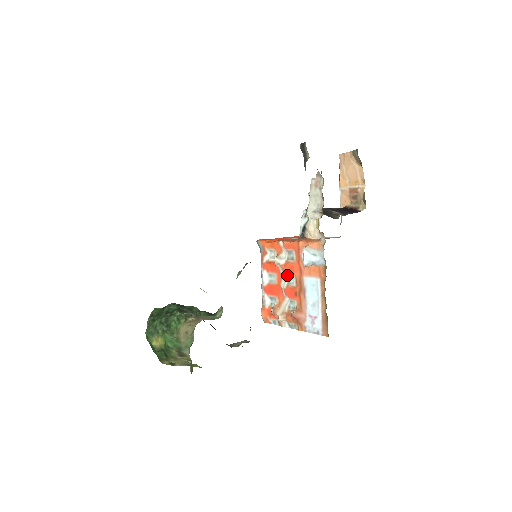
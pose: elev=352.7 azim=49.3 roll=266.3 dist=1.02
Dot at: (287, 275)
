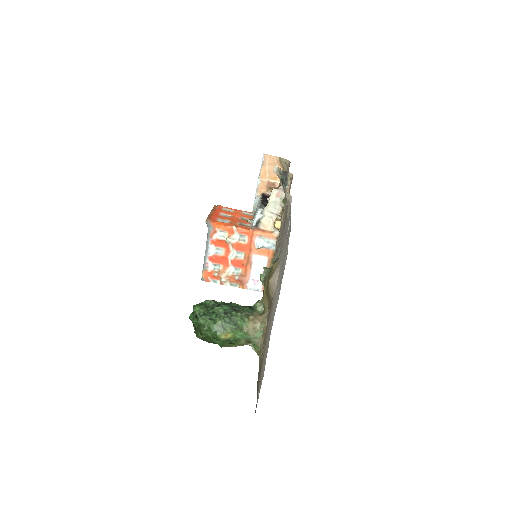
Dot at: (236, 251)
